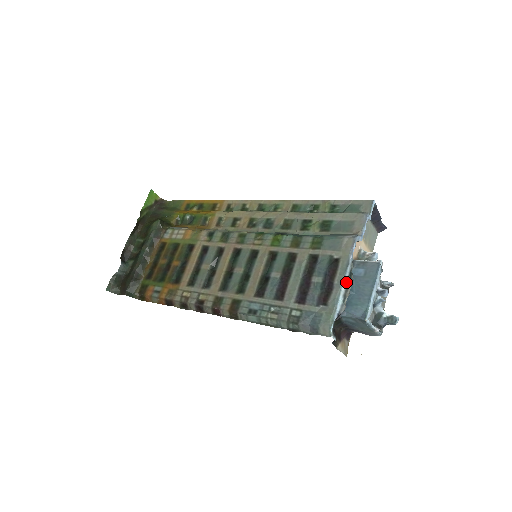
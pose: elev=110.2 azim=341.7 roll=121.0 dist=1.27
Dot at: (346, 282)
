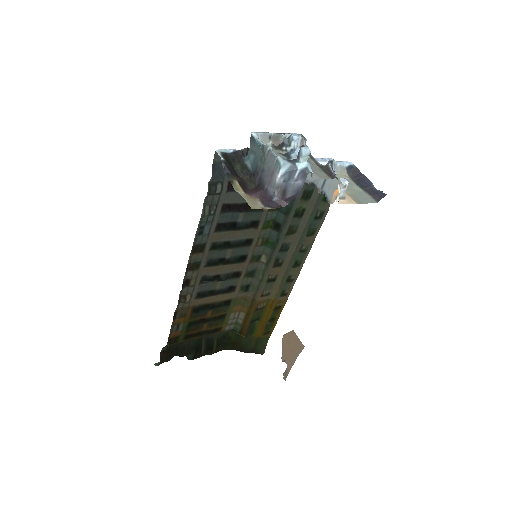
Dot at: occluded
